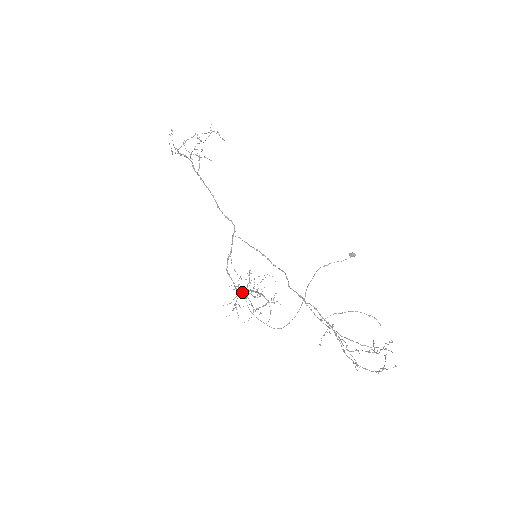
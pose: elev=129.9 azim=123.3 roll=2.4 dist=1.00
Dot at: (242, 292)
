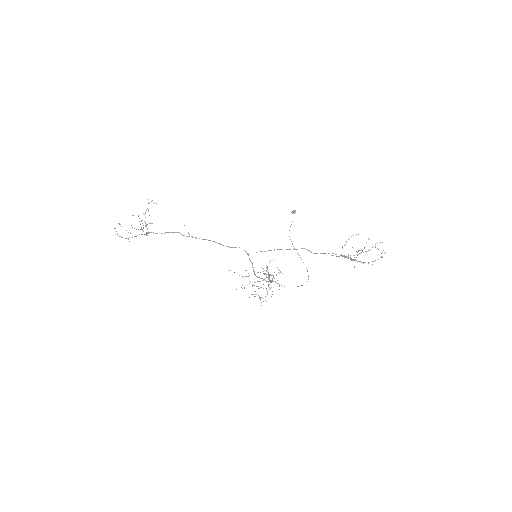
Dot at: (271, 281)
